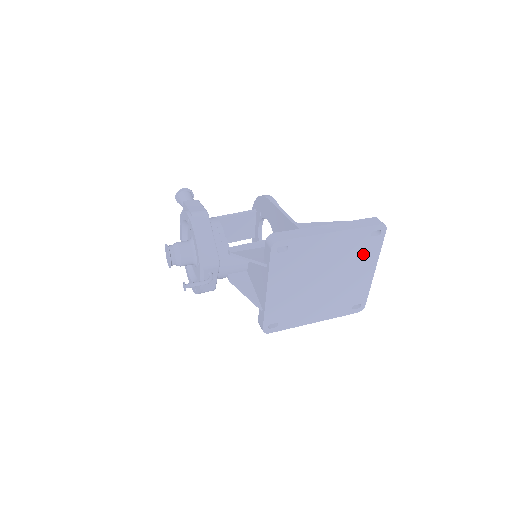
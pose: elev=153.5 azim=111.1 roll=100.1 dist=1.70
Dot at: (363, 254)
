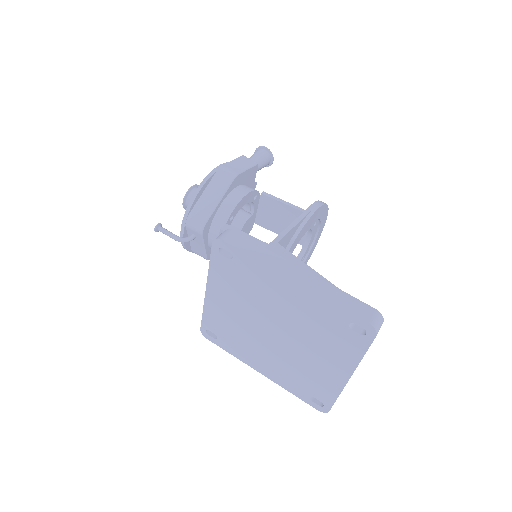
Dot at: (334, 342)
